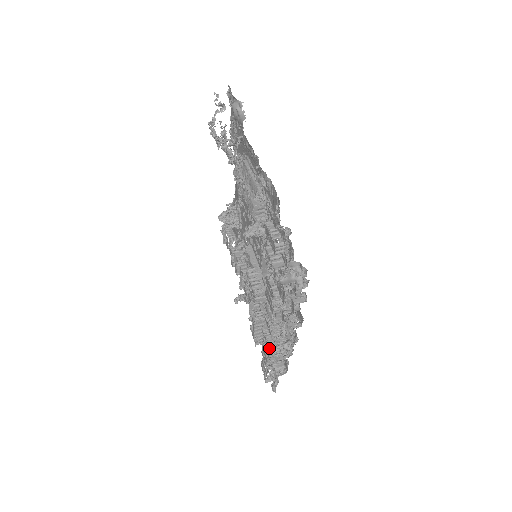
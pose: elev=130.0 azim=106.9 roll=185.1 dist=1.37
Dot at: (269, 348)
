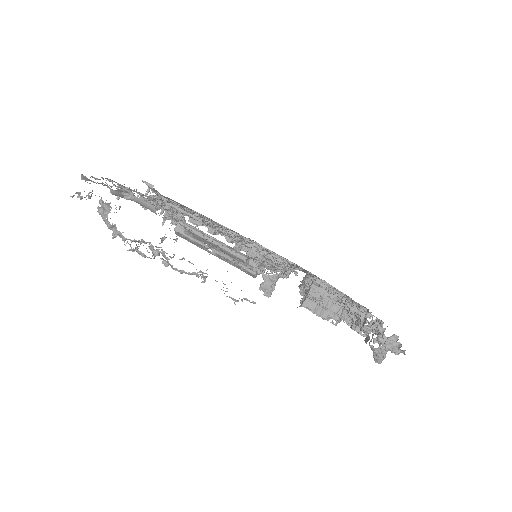
Dot at: occluded
